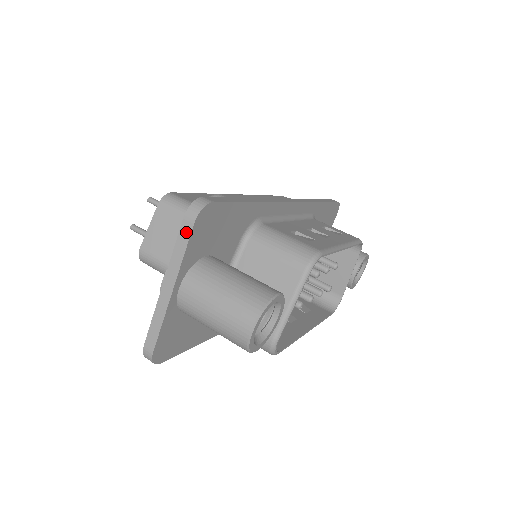
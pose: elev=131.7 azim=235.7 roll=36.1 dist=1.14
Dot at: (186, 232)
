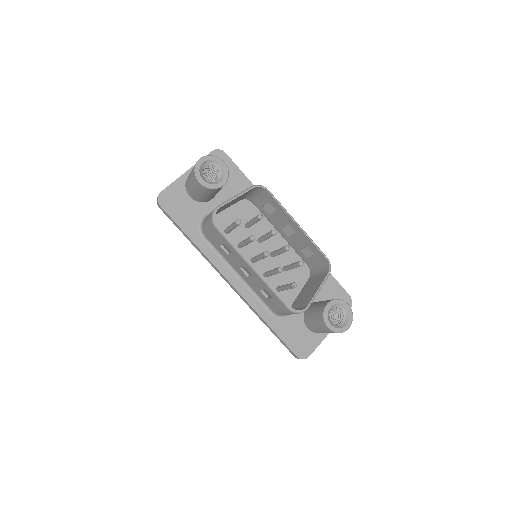
Dot at: occluded
